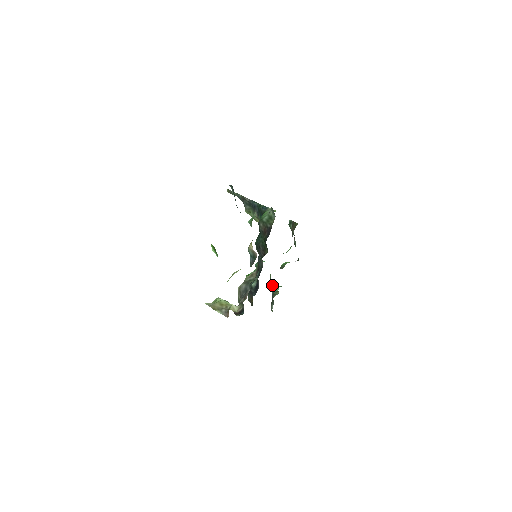
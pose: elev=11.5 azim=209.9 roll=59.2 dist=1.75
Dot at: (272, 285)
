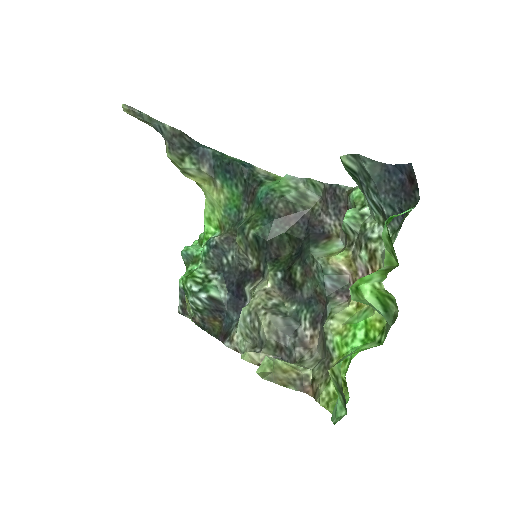
Dot at: occluded
